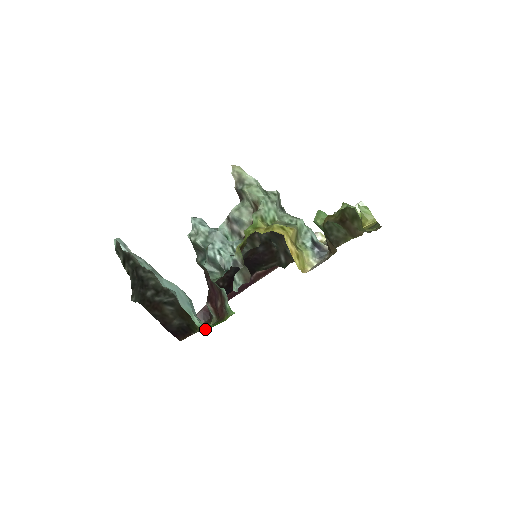
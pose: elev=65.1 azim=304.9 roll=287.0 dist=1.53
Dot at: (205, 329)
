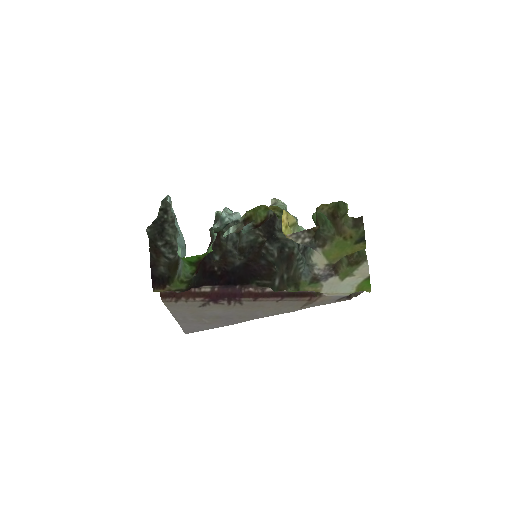
Dot at: occluded
